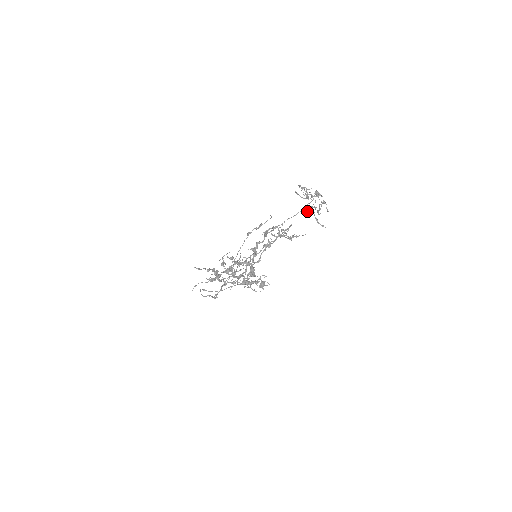
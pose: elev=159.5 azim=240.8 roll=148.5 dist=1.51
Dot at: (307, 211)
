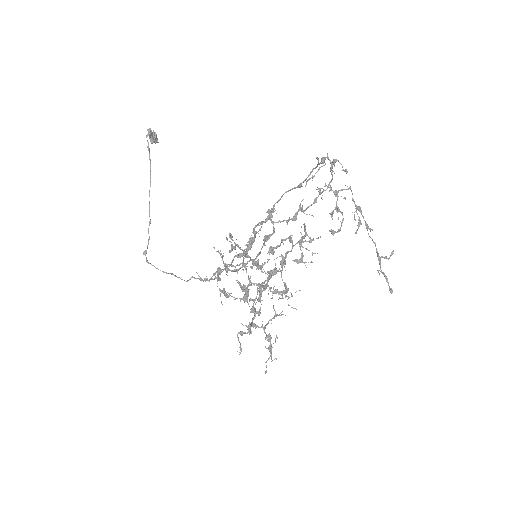
Dot at: (384, 275)
